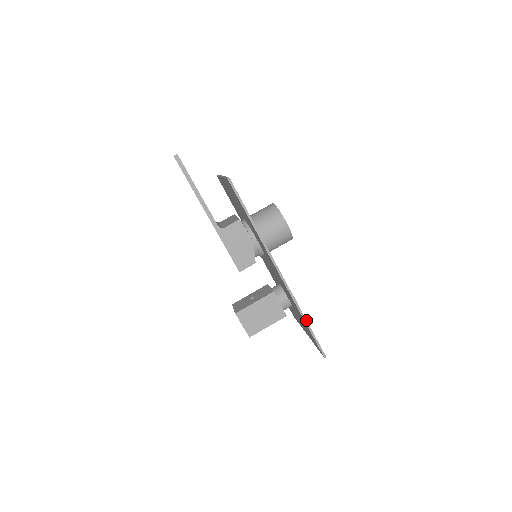
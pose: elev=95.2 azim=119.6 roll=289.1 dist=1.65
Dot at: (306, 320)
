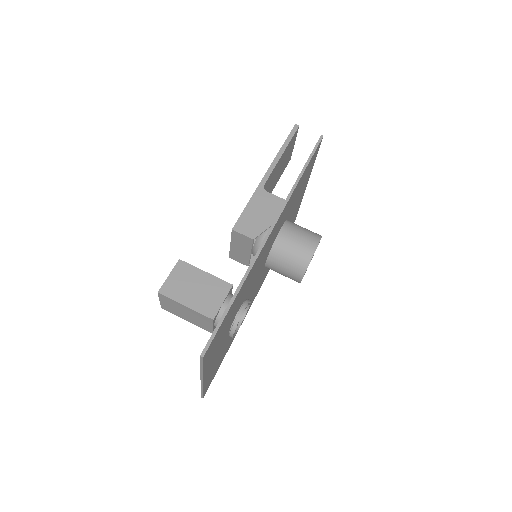
Dot at: (237, 294)
